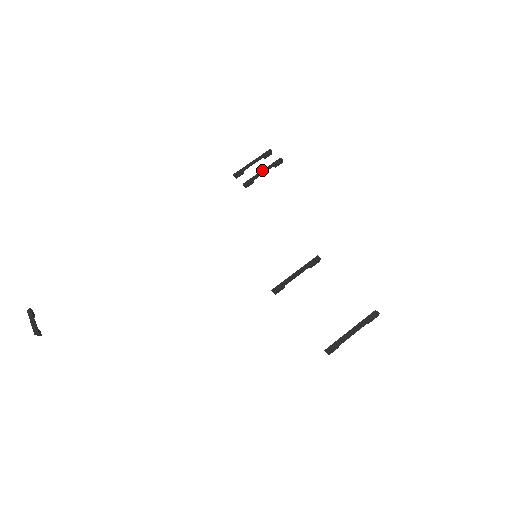
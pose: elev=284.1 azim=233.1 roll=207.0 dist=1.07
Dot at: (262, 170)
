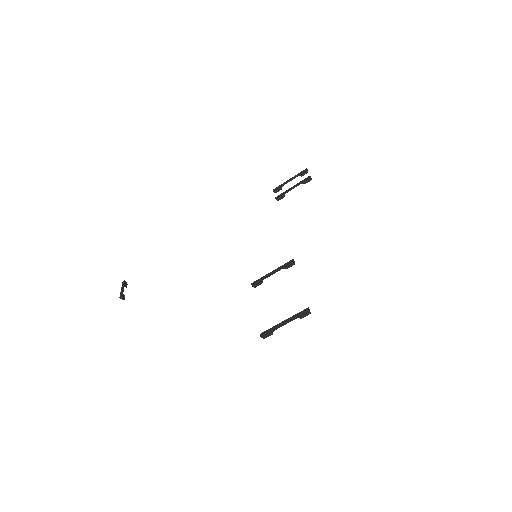
Dot at: (293, 186)
